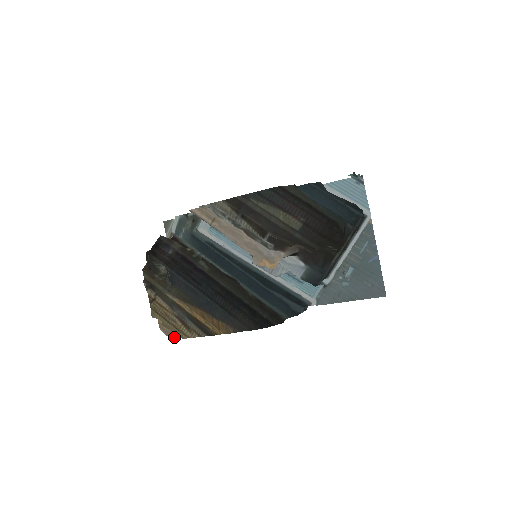
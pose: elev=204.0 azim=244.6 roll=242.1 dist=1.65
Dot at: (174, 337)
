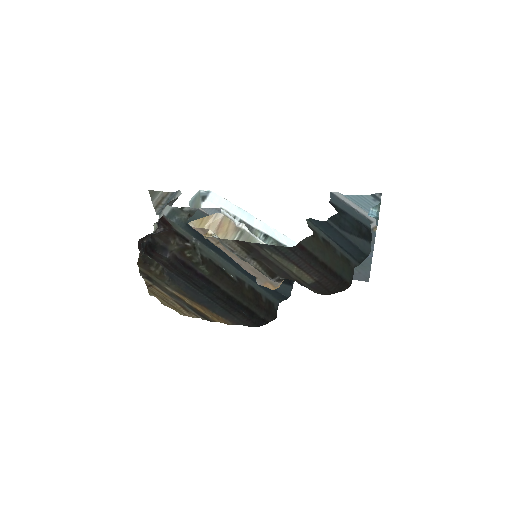
Dot at: occluded
